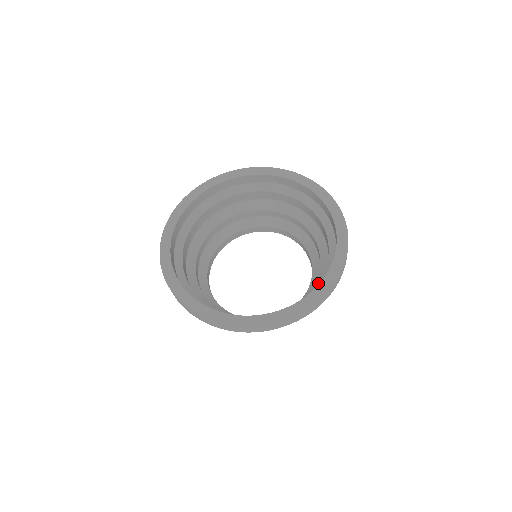
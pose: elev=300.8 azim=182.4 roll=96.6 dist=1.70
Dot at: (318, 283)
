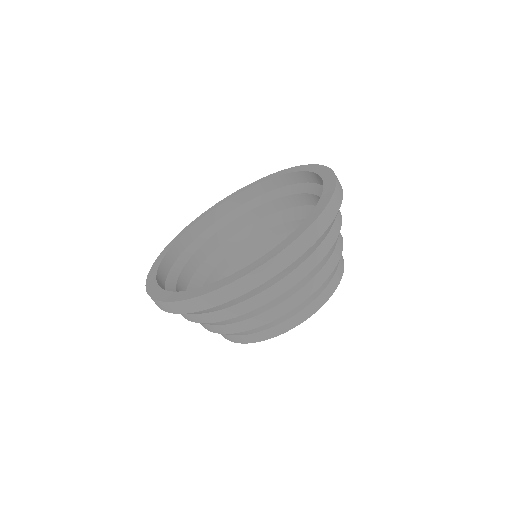
Dot at: occluded
